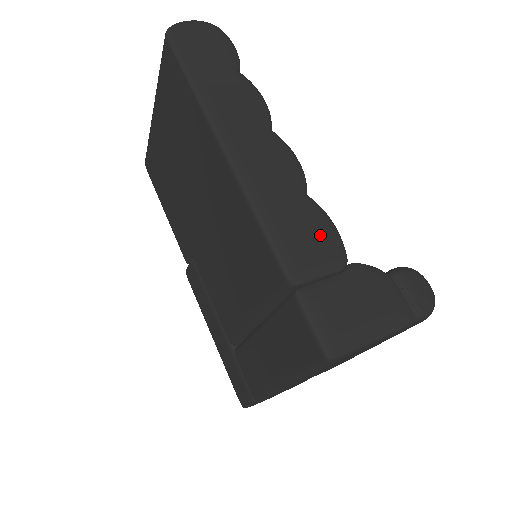
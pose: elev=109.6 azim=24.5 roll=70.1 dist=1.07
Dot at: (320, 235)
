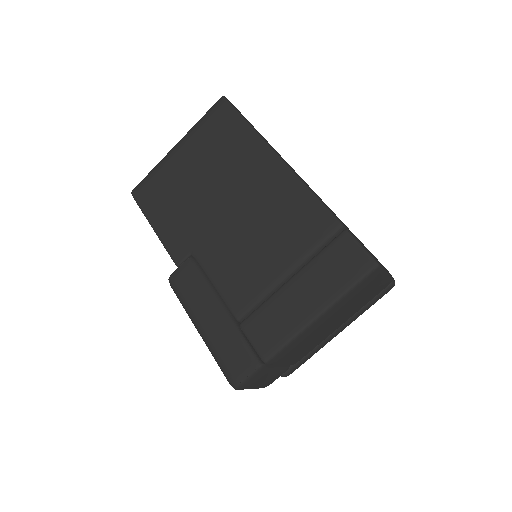
Dot at: occluded
